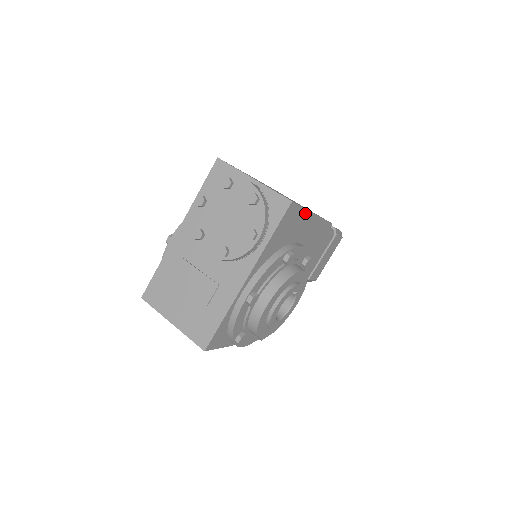
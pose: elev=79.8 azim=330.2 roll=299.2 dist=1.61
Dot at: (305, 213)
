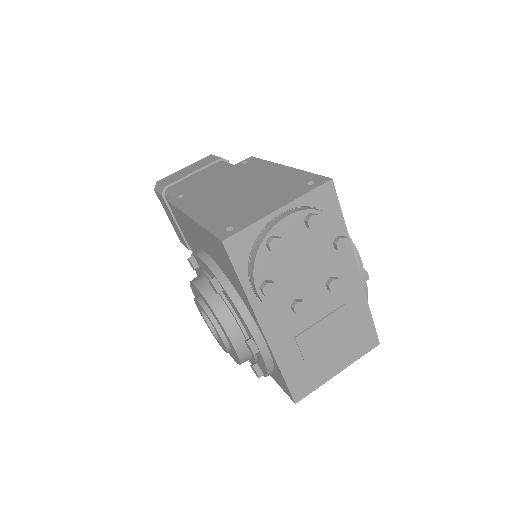
Dot at: occluded
